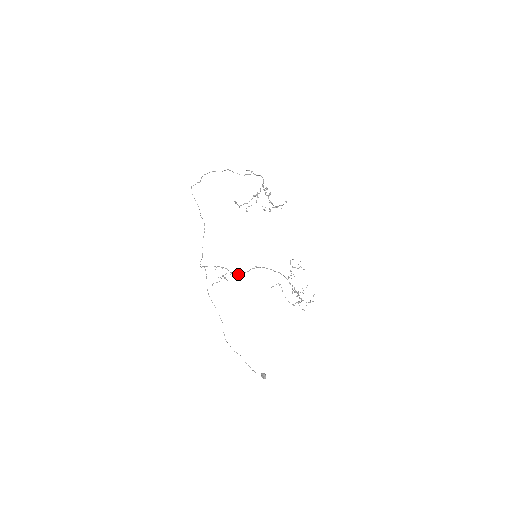
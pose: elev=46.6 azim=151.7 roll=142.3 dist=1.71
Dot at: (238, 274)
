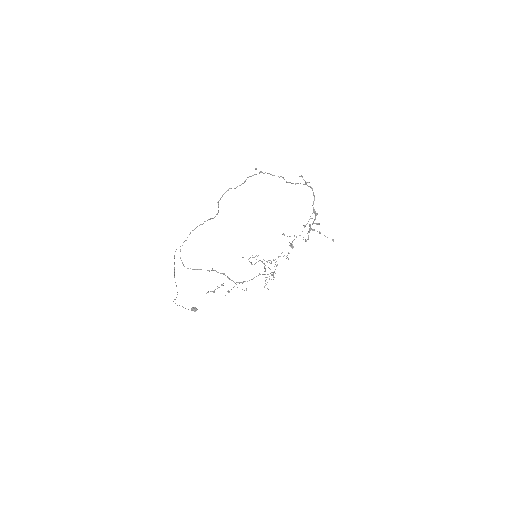
Dot at: occluded
